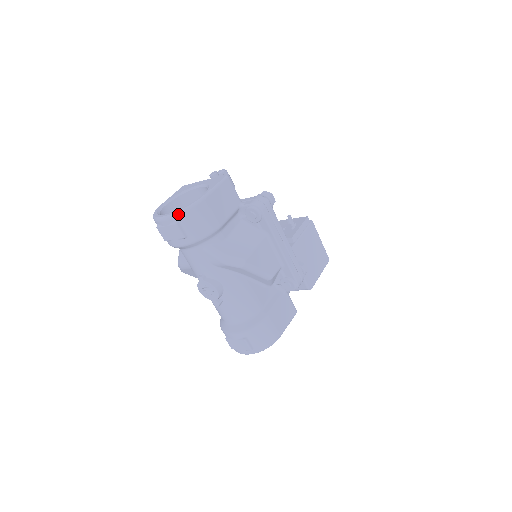
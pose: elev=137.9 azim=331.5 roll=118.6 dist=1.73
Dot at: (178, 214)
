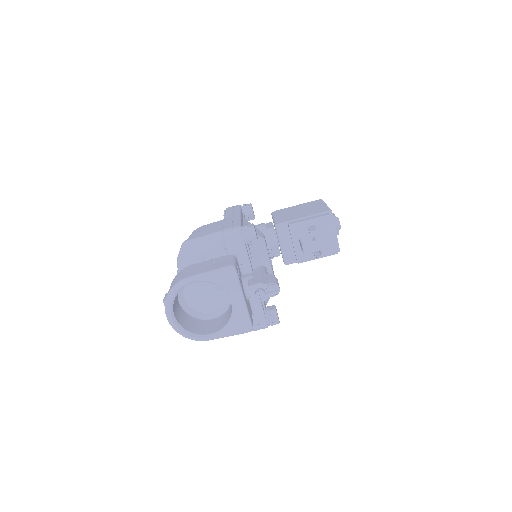
Dot at: occluded
